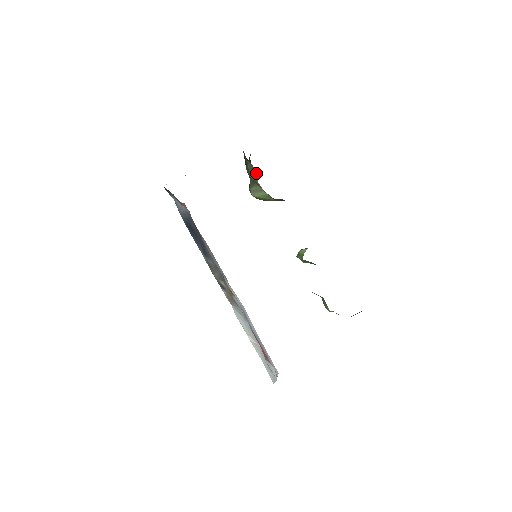
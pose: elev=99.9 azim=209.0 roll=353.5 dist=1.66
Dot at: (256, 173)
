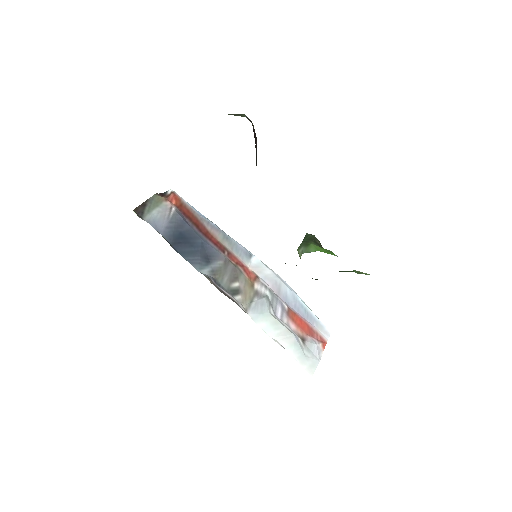
Dot at: occluded
